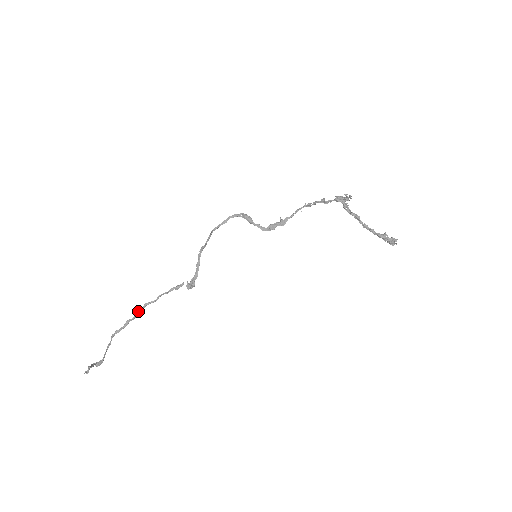
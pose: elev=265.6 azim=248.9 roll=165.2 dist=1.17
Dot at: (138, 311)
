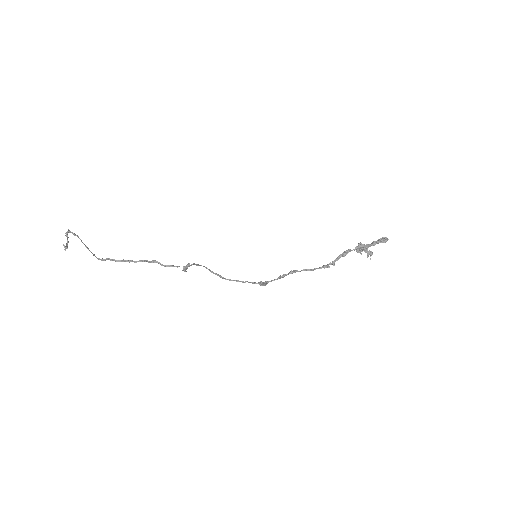
Dot at: (127, 261)
